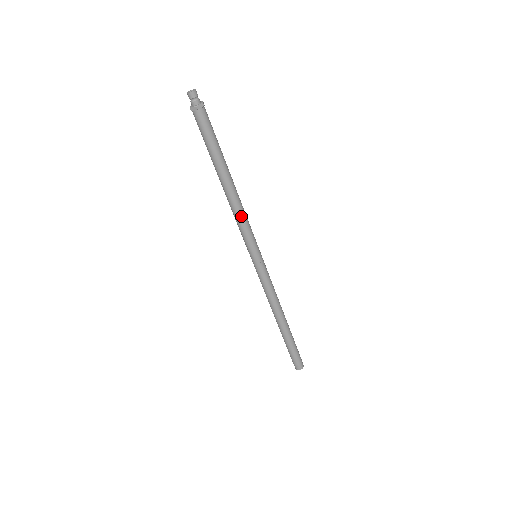
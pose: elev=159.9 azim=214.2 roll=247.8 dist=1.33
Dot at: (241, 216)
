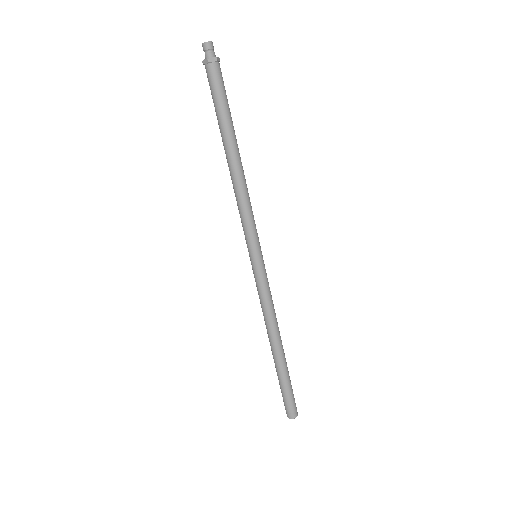
Dot at: (248, 199)
